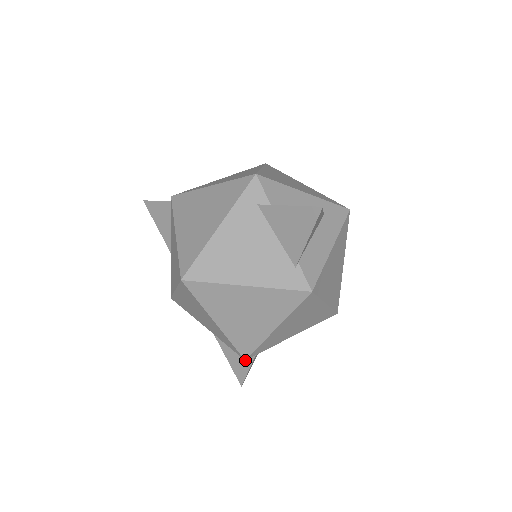
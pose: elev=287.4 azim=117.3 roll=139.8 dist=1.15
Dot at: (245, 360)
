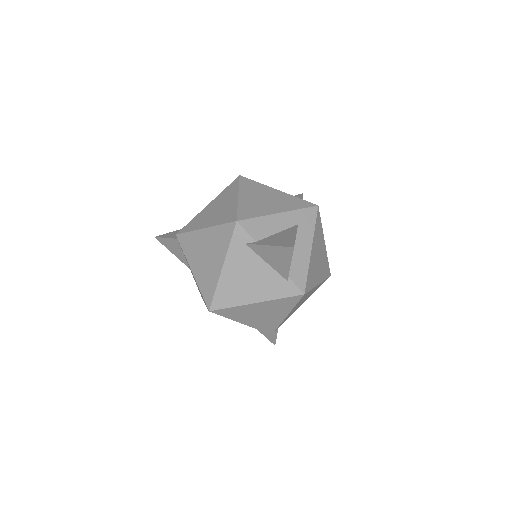
Dot at: occluded
